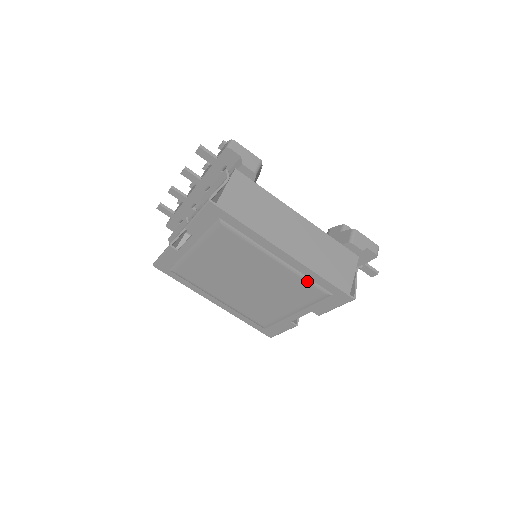
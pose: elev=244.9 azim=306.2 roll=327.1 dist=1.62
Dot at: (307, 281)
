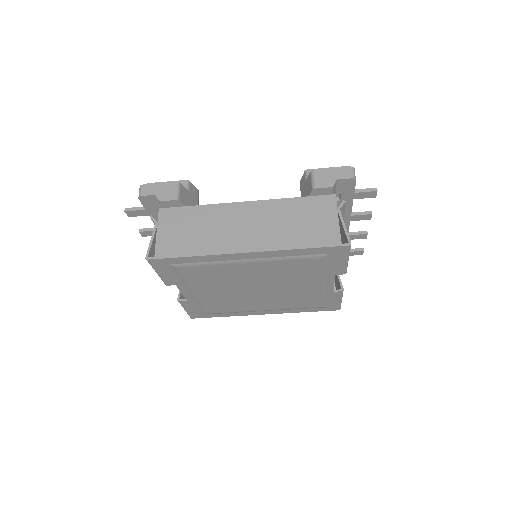
Dot at: (293, 259)
